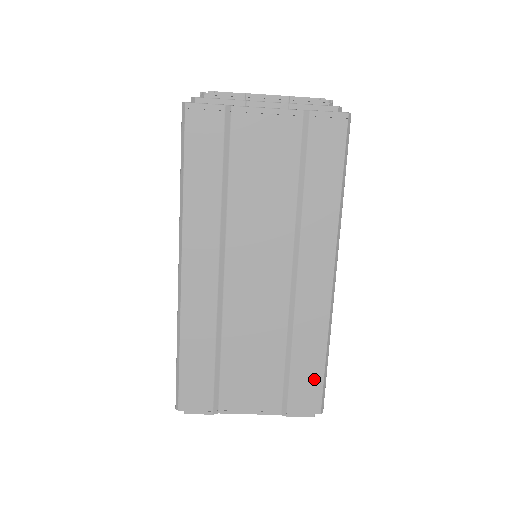
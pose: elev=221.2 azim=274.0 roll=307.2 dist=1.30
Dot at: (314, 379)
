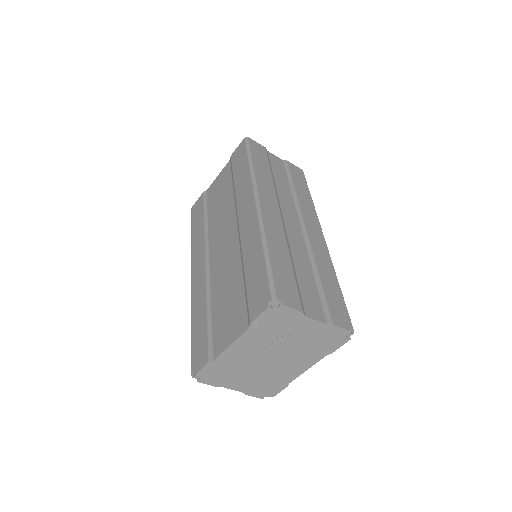
Dot at: (261, 276)
